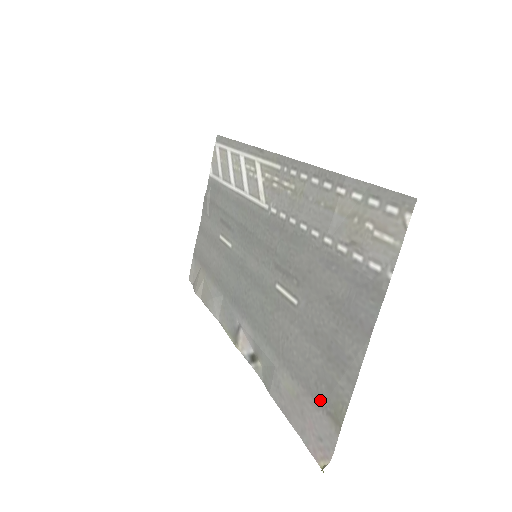
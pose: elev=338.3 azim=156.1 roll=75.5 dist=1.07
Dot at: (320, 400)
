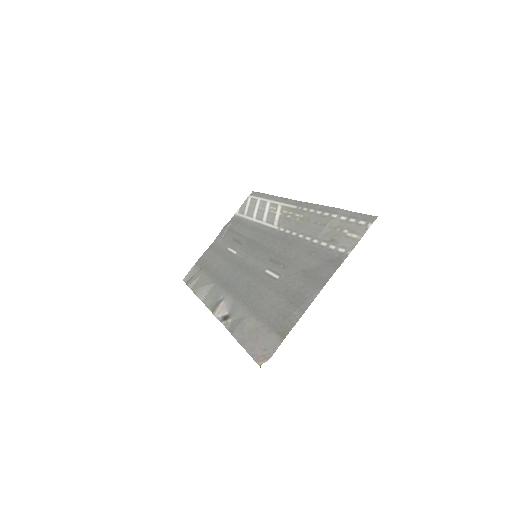
Dot at: (275, 326)
